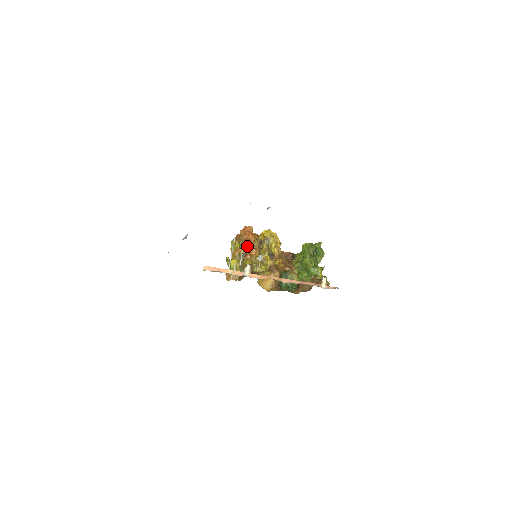
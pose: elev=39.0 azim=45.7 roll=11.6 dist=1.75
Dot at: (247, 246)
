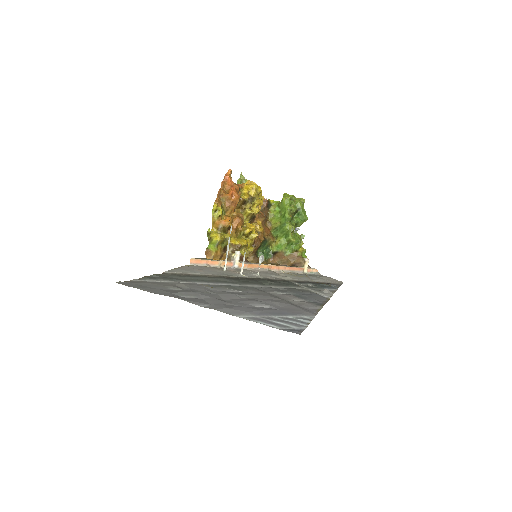
Dot at: (231, 212)
